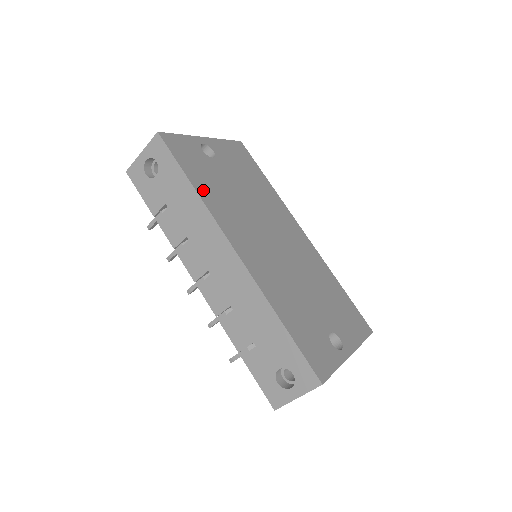
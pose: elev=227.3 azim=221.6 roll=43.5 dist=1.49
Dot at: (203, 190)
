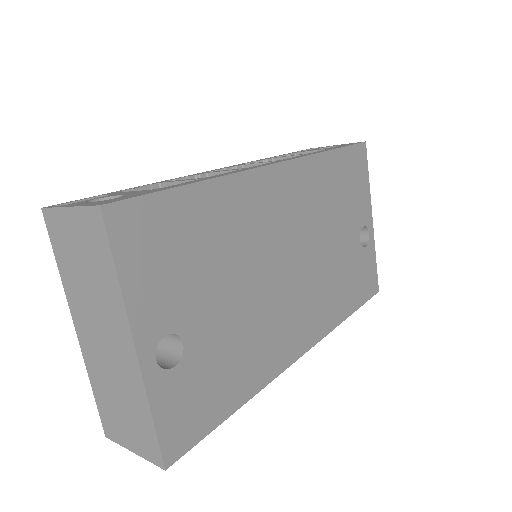
Dot at: (245, 387)
